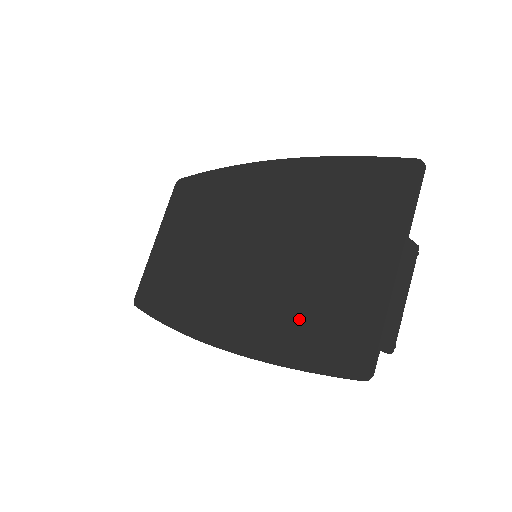
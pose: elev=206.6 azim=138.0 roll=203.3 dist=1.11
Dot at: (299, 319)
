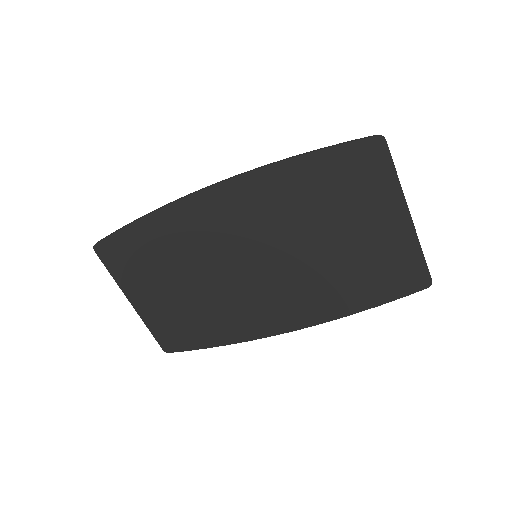
Dot at: (354, 282)
